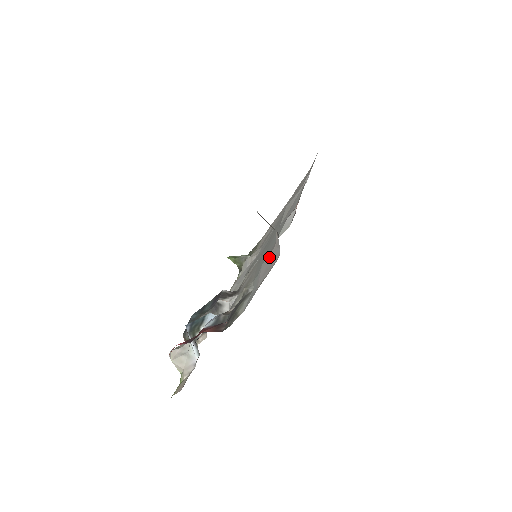
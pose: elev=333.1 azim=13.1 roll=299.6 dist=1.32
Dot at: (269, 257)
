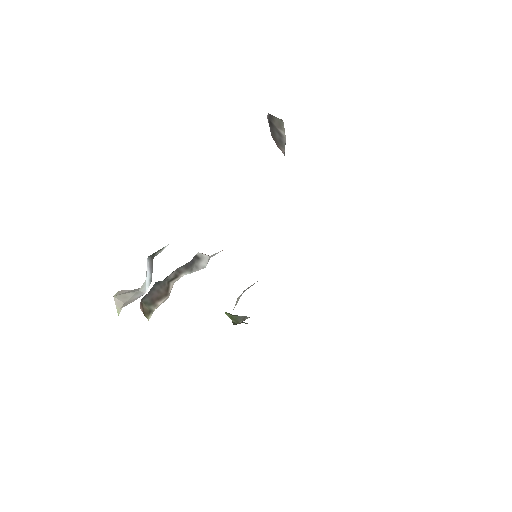
Dot at: occluded
